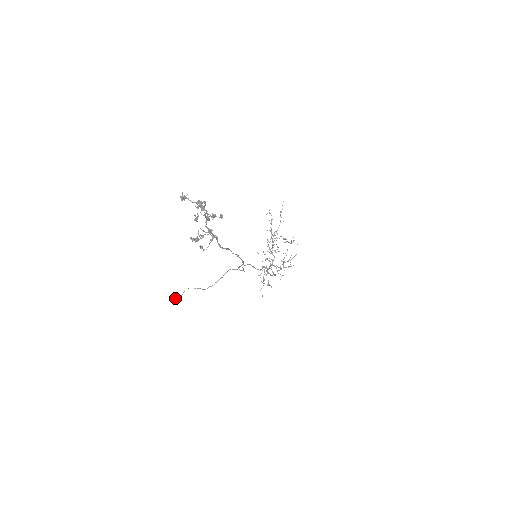
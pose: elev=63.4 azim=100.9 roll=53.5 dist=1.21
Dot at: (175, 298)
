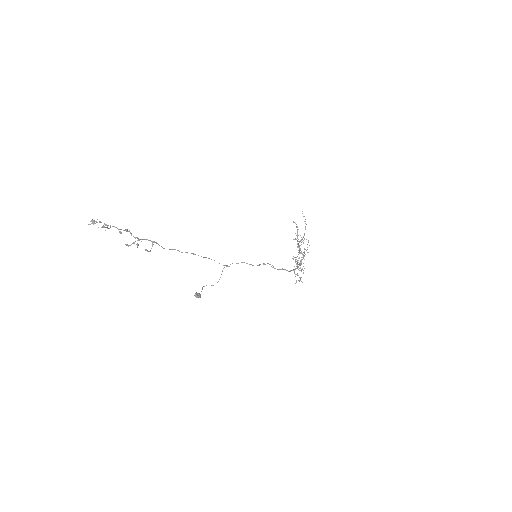
Dot at: (195, 294)
